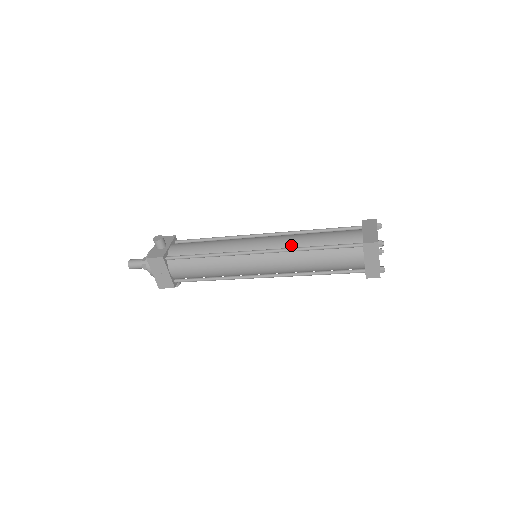
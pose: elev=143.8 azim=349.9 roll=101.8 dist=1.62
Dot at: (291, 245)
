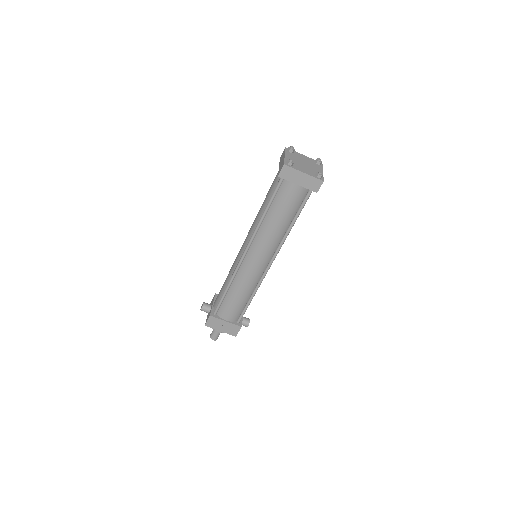
Dot at: (255, 227)
